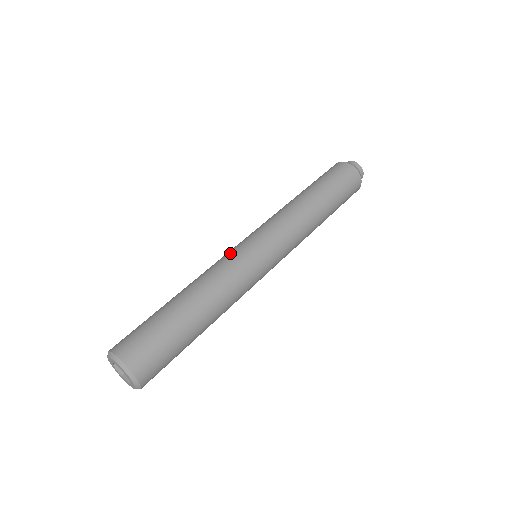
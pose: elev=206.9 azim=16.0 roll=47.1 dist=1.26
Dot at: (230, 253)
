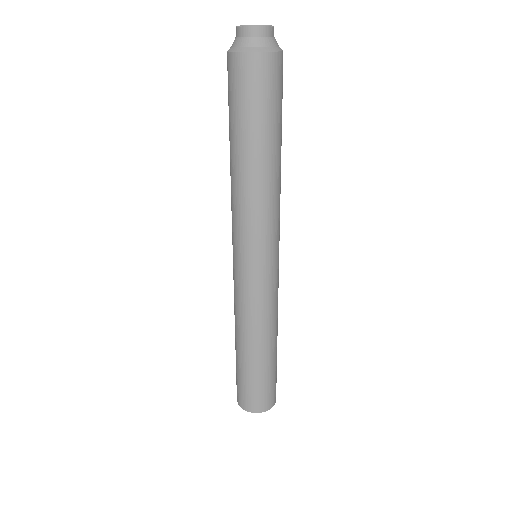
Dot at: (265, 292)
